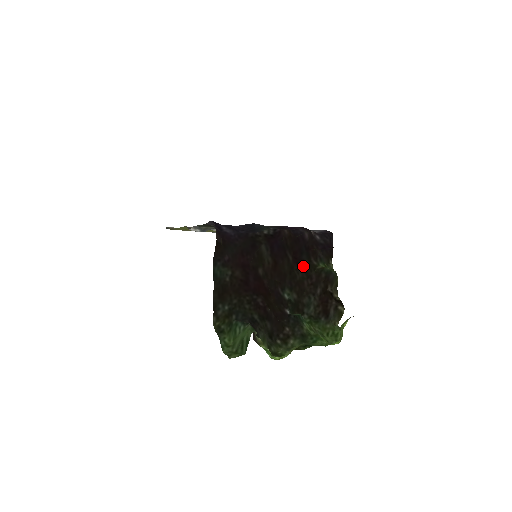
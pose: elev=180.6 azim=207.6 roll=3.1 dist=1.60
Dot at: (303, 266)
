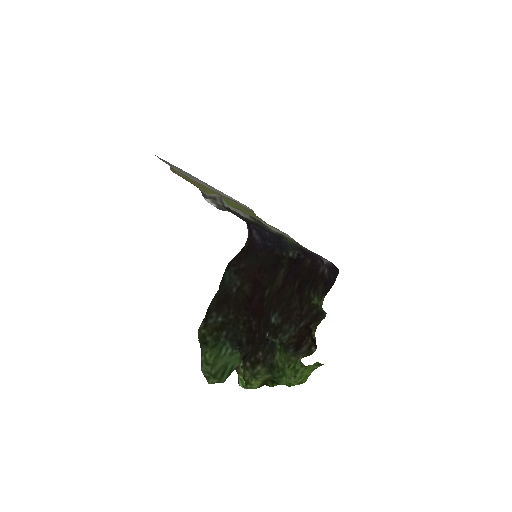
Dot at: (302, 296)
